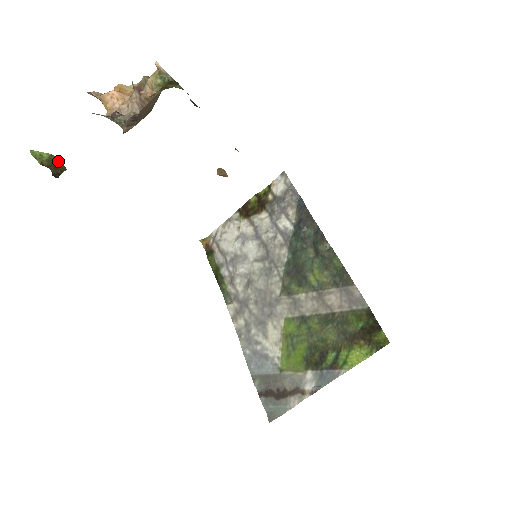
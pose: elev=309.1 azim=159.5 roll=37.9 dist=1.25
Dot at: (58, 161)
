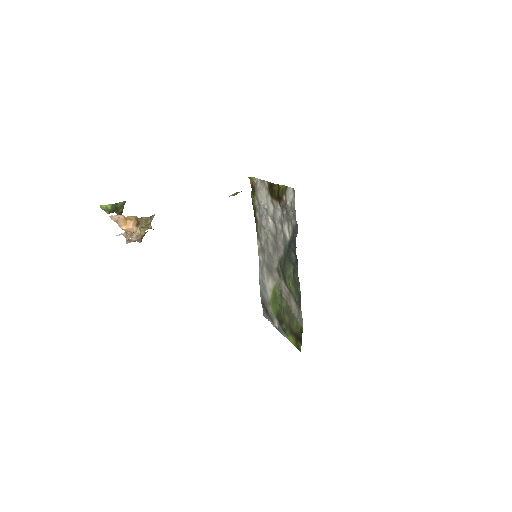
Dot at: (118, 204)
